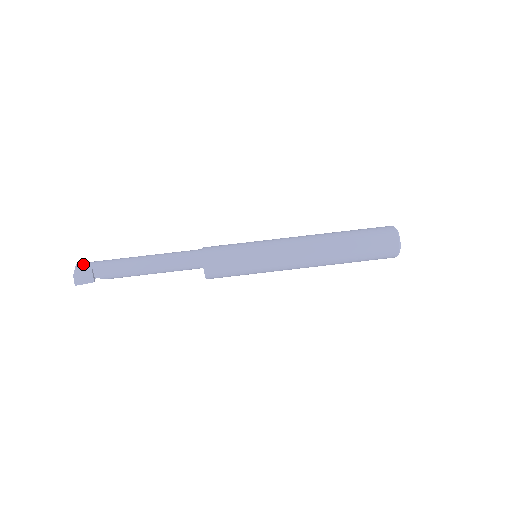
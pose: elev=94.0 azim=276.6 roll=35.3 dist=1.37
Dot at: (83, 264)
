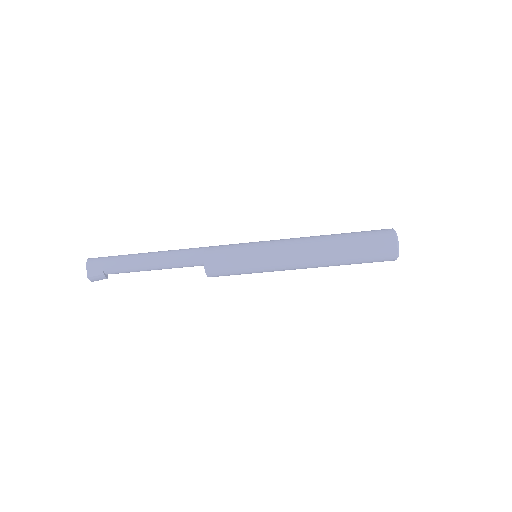
Dot at: (93, 266)
